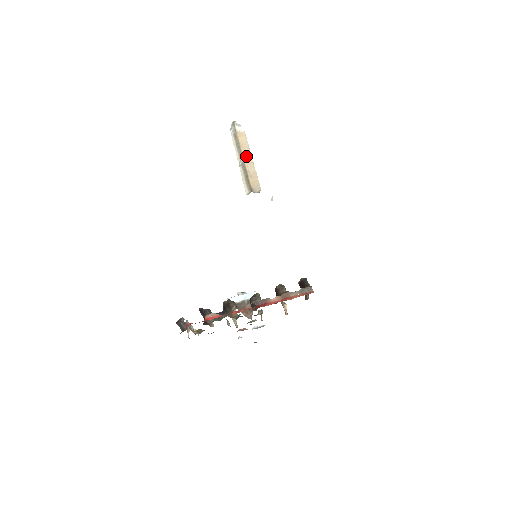
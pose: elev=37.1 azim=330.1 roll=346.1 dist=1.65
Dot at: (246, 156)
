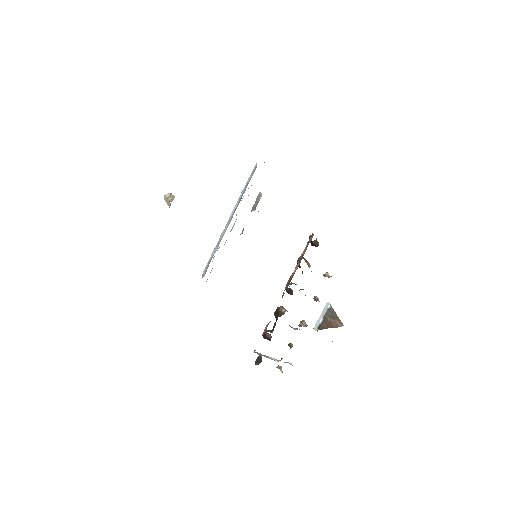
Dot at: occluded
